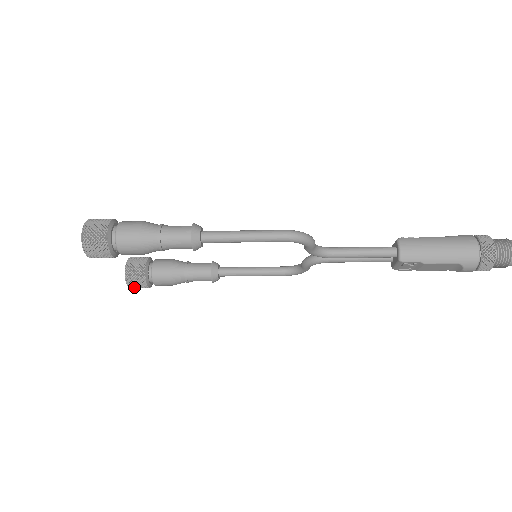
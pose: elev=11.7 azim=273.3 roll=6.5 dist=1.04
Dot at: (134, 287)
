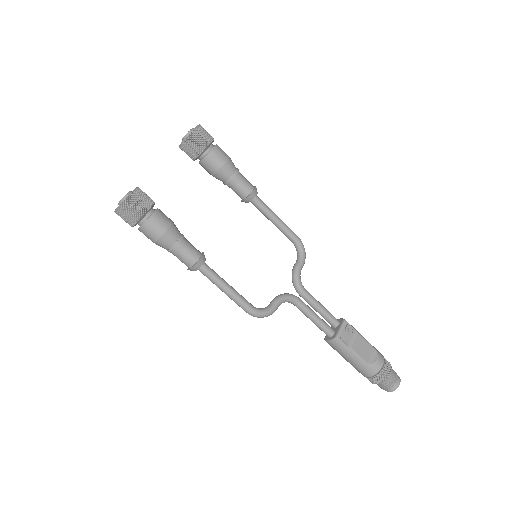
Dot at: (136, 197)
